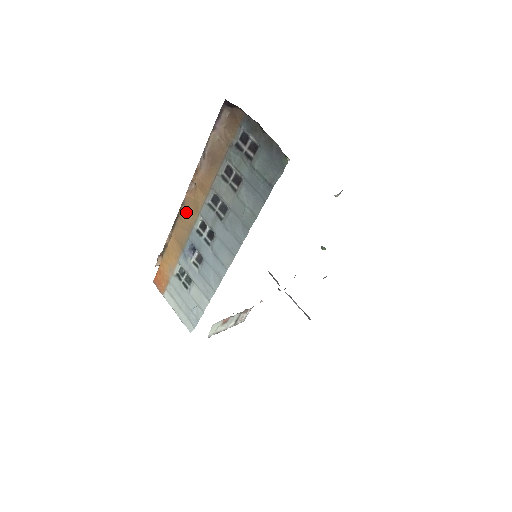
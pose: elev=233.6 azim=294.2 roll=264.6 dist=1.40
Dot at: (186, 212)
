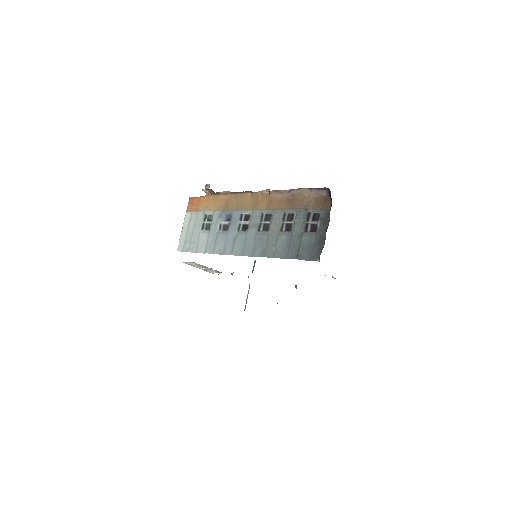
Dot at: (248, 198)
